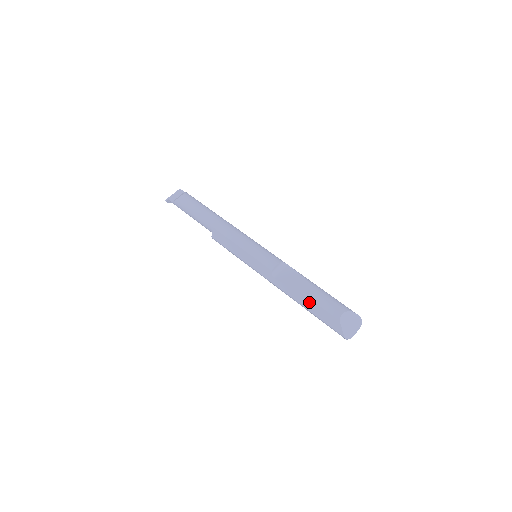
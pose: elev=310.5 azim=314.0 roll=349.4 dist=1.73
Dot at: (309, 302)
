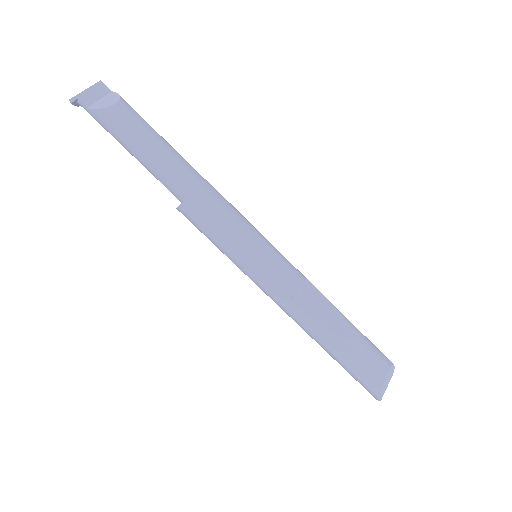
Dot at: (344, 349)
